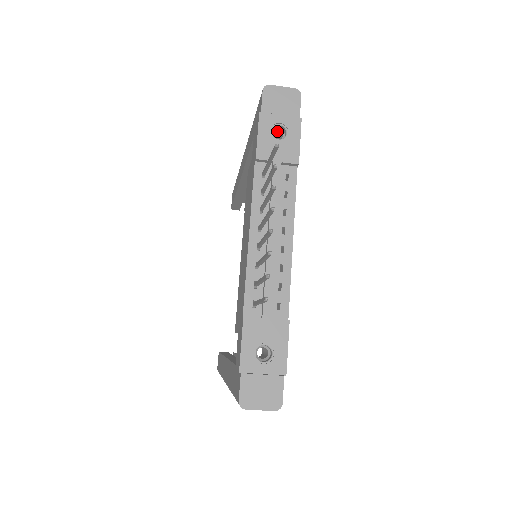
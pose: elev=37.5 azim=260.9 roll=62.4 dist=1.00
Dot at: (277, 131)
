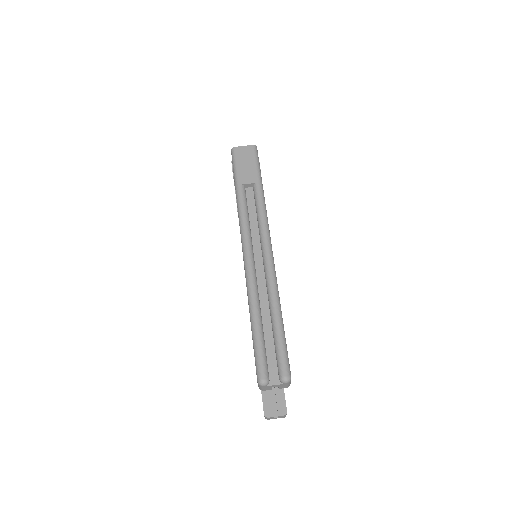
Dot at: occluded
